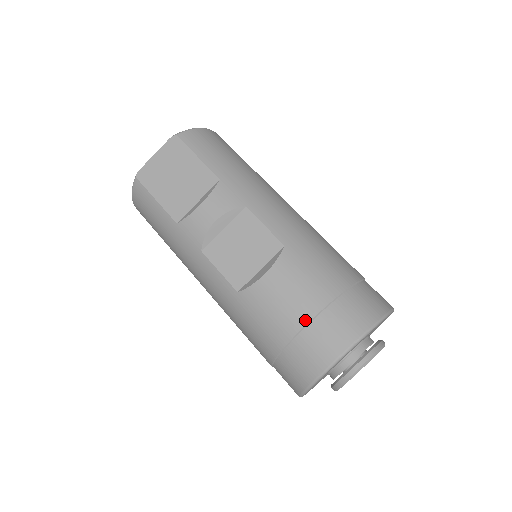
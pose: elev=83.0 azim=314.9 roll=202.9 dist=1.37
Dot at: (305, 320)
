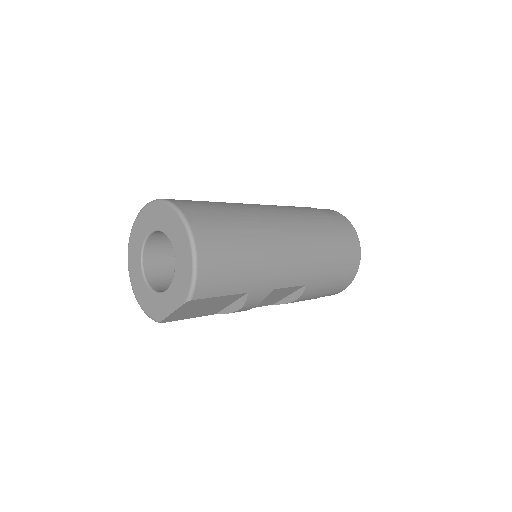
Dot at: occluded
